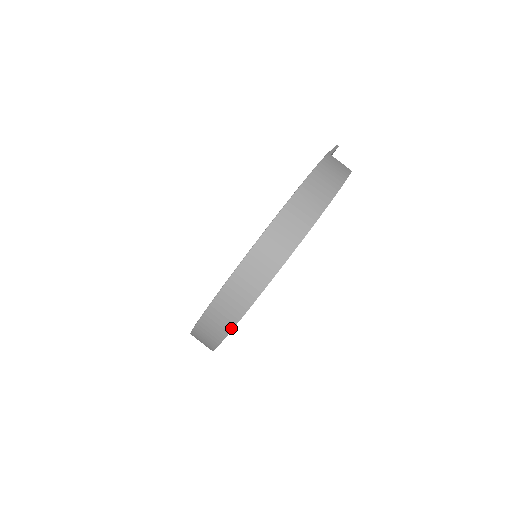
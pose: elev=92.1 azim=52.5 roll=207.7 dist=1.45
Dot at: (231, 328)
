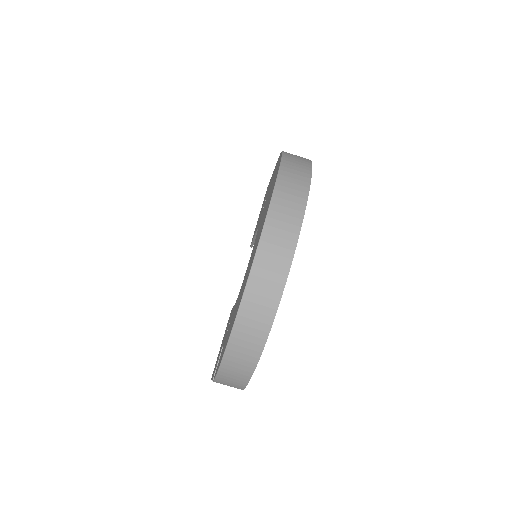
Dot at: (286, 276)
